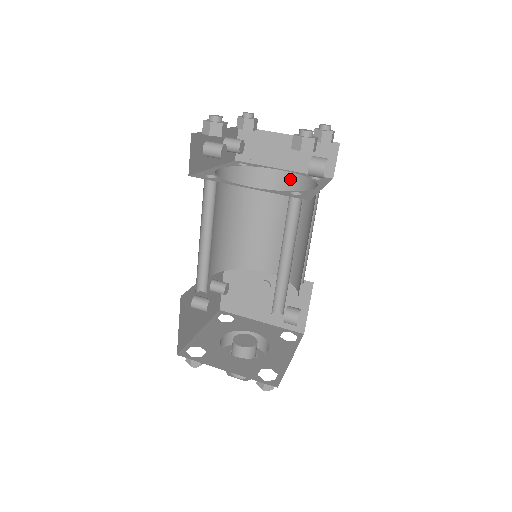
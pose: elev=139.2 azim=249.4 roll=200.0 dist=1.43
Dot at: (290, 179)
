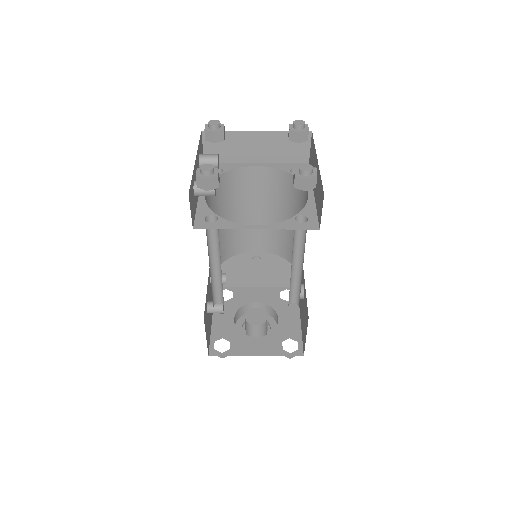
Dot at: (267, 173)
